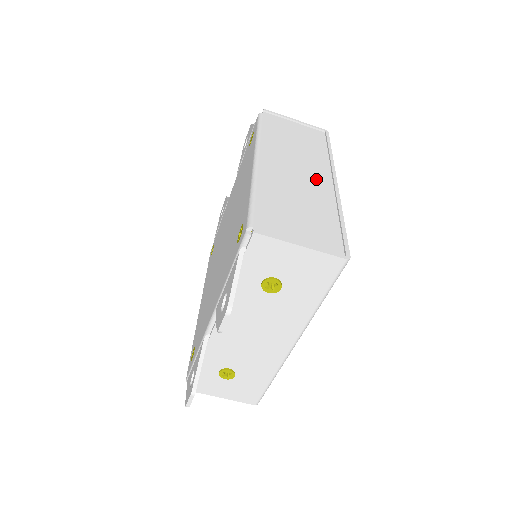
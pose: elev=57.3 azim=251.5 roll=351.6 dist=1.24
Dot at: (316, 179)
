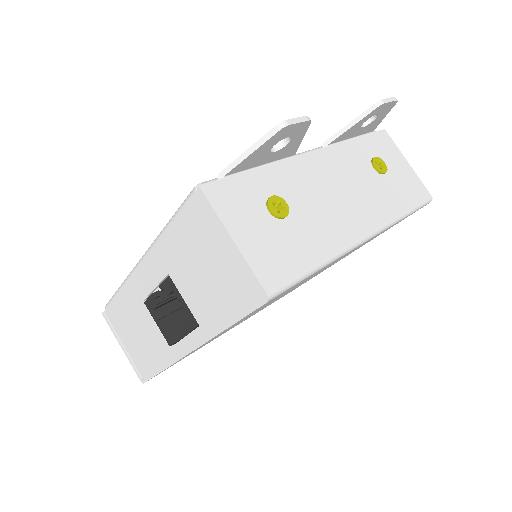
Dot at: occluded
